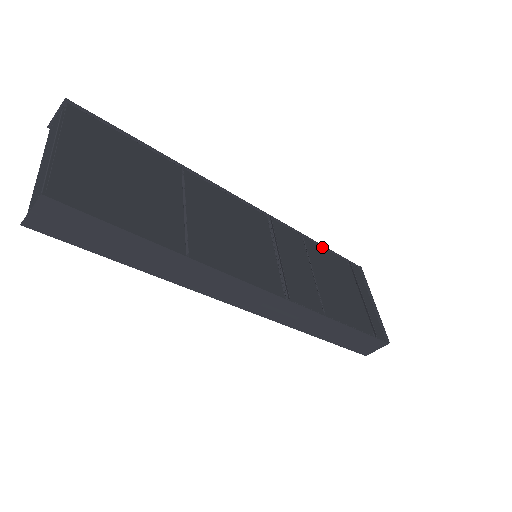
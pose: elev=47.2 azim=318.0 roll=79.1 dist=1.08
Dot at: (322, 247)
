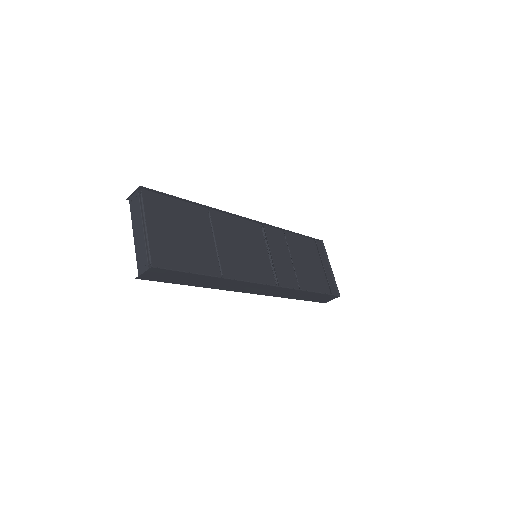
Dot at: (296, 234)
